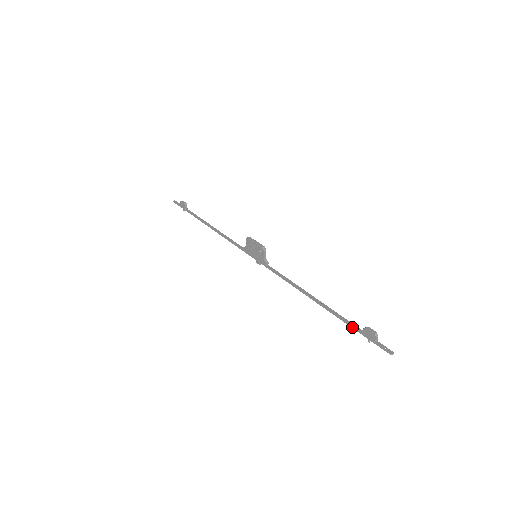
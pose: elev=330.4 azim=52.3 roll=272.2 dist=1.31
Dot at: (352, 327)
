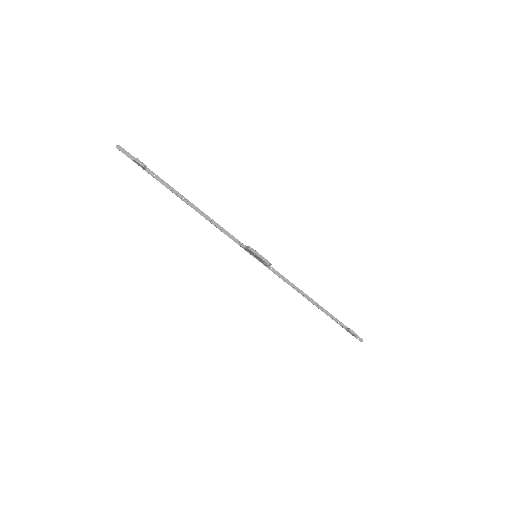
Dot at: occluded
